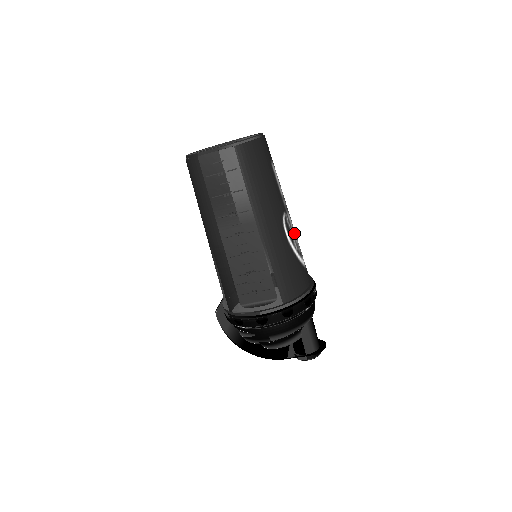
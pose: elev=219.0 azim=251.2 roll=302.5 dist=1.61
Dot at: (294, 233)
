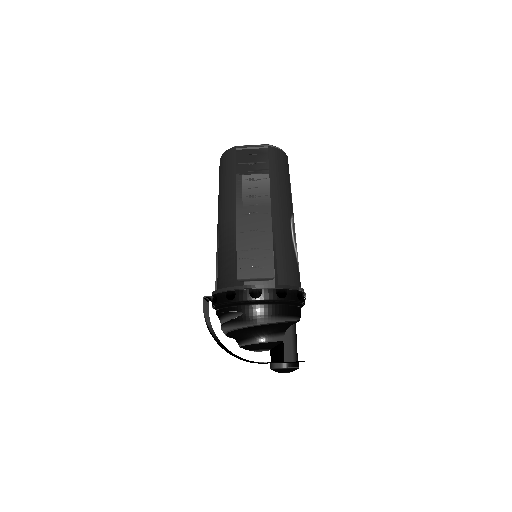
Dot at: occluded
